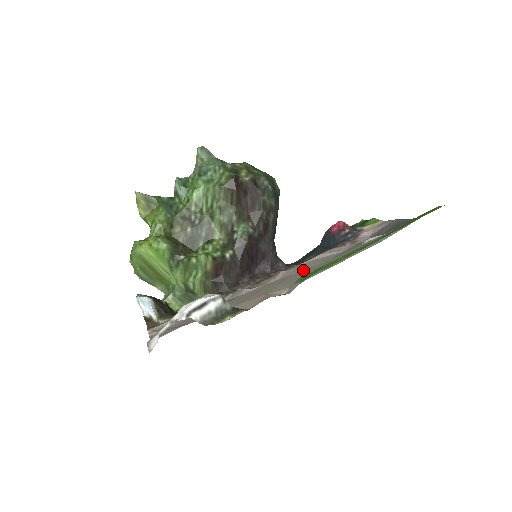
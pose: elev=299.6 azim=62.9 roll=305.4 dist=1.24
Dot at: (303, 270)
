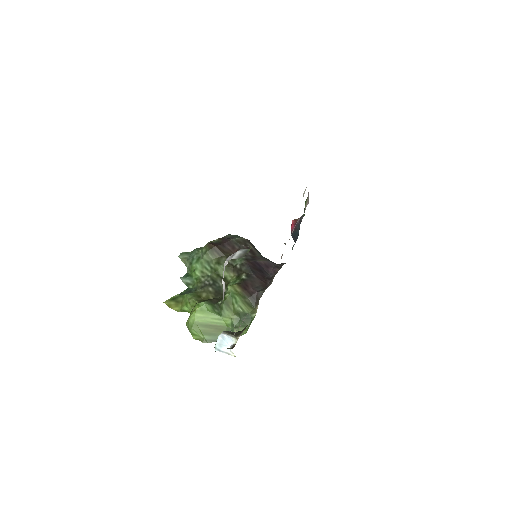
Dot at: occluded
